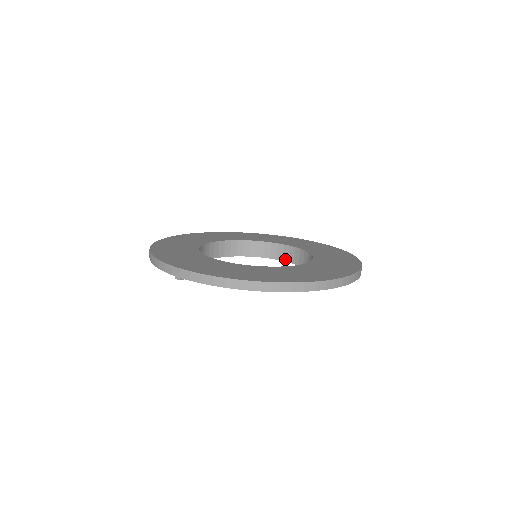
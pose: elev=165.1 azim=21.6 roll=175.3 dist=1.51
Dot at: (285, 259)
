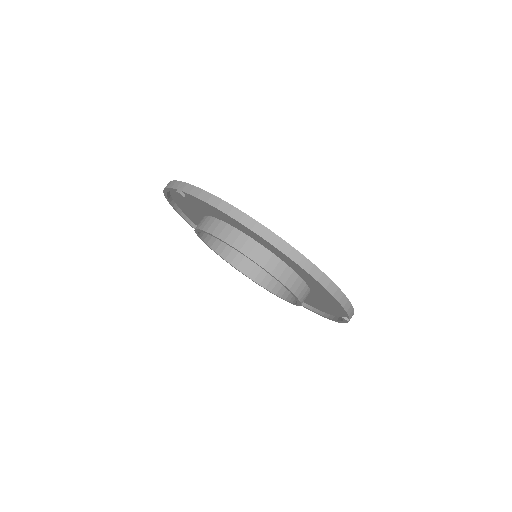
Dot at: (279, 294)
